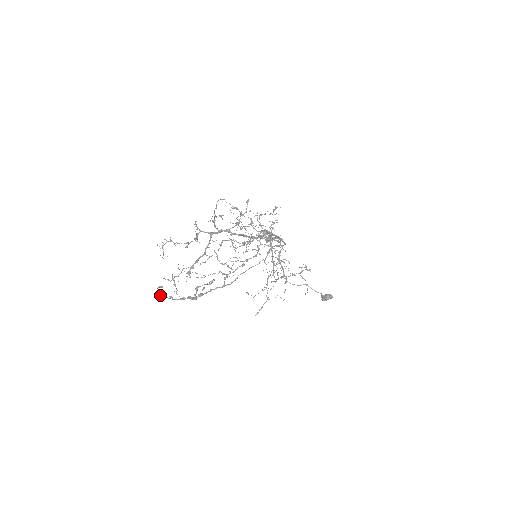
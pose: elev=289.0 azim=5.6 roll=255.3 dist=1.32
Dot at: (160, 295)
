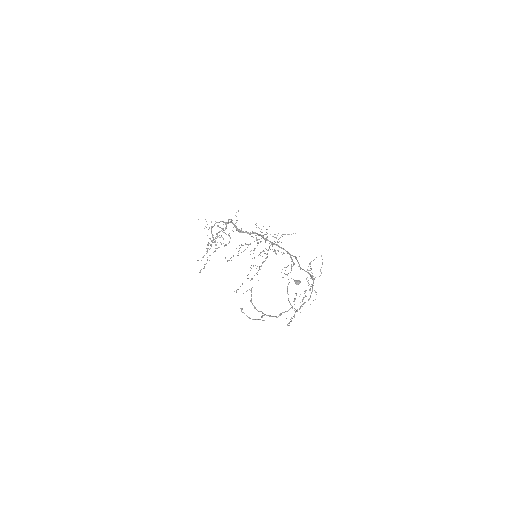
Dot at: (250, 318)
